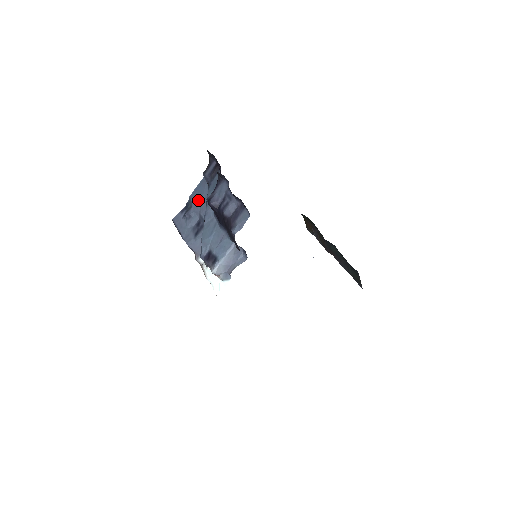
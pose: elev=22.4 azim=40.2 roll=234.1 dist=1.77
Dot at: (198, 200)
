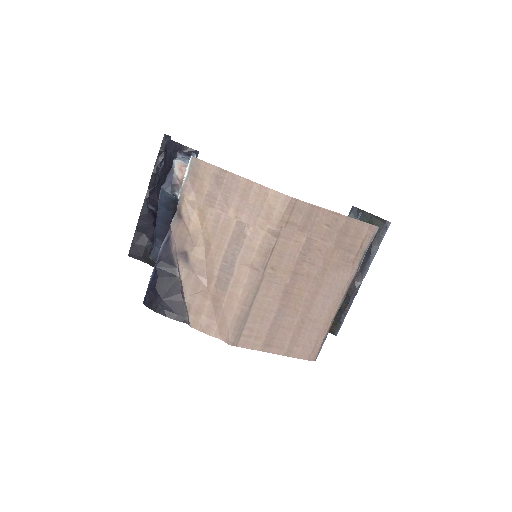
Dot at: occluded
